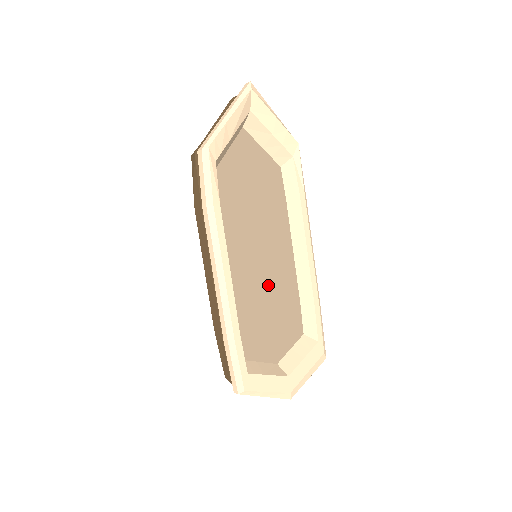
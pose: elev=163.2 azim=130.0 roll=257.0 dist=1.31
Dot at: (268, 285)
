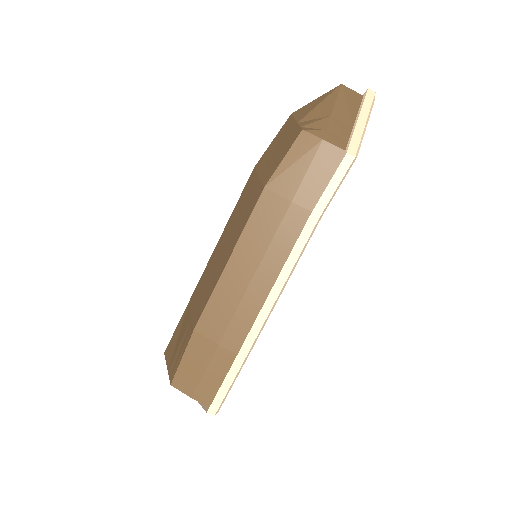
Dot at: occluded
